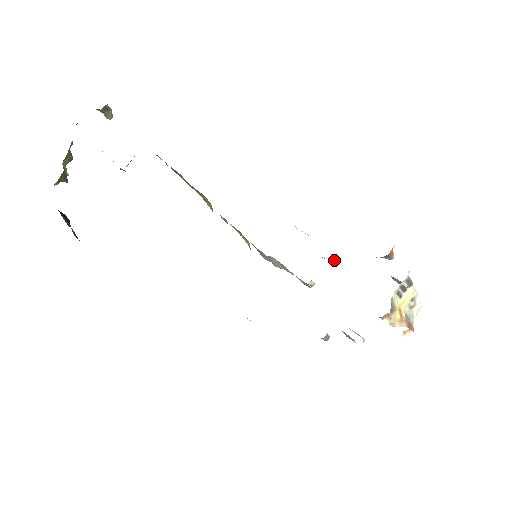
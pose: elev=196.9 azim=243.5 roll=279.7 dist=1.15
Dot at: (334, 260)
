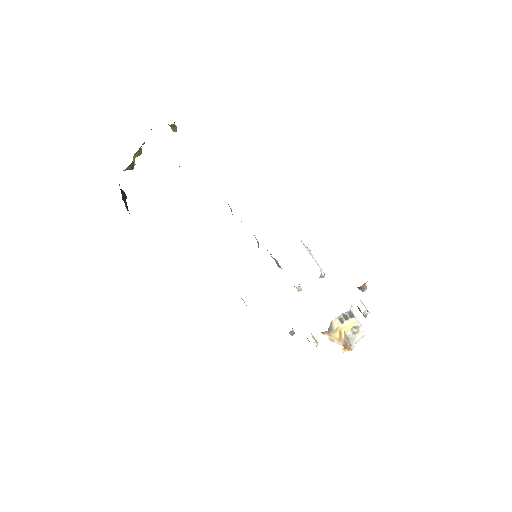
Dot at: (323, 276)
